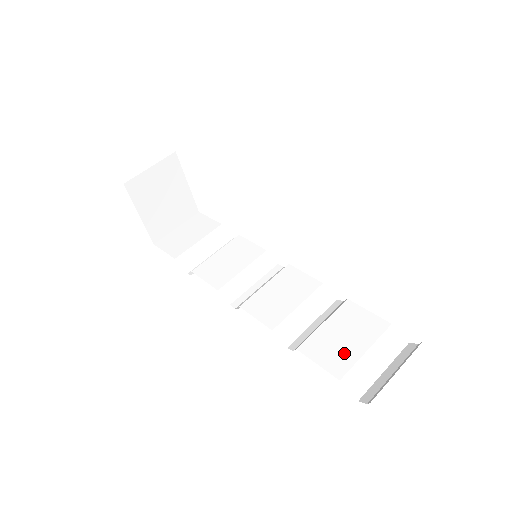
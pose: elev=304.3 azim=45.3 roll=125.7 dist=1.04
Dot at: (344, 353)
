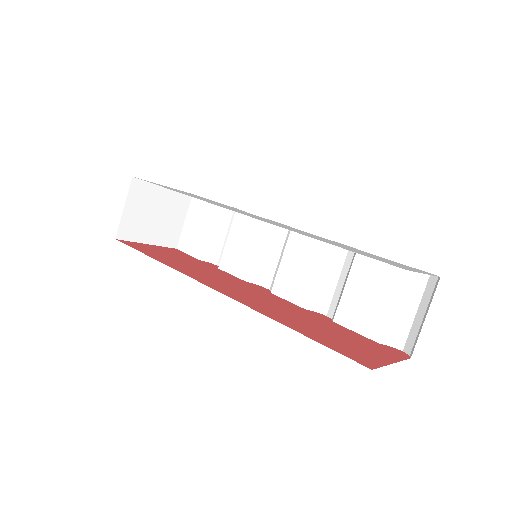
Dot at: (373, 313)
